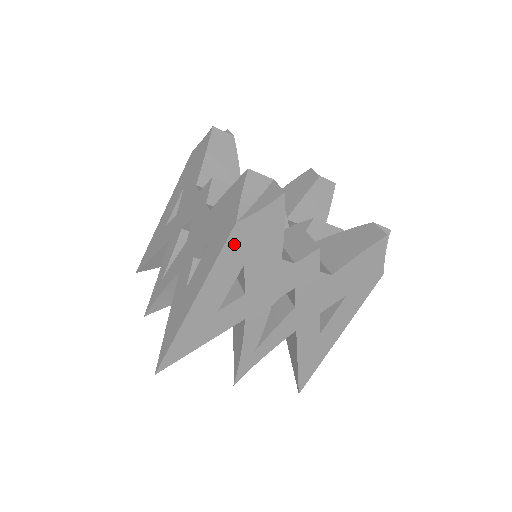
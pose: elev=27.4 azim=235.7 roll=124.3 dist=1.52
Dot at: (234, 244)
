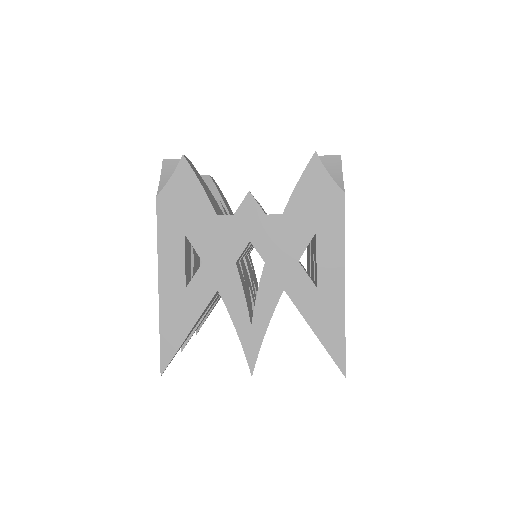
Dot at: (165, 217)
